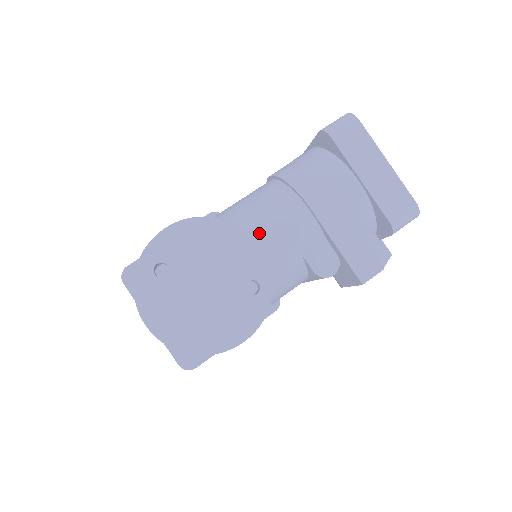
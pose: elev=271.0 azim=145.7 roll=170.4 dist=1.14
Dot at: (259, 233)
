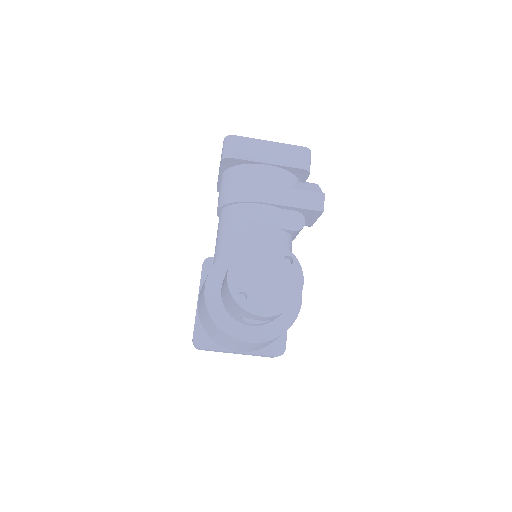
Dot at: (250, 240)
